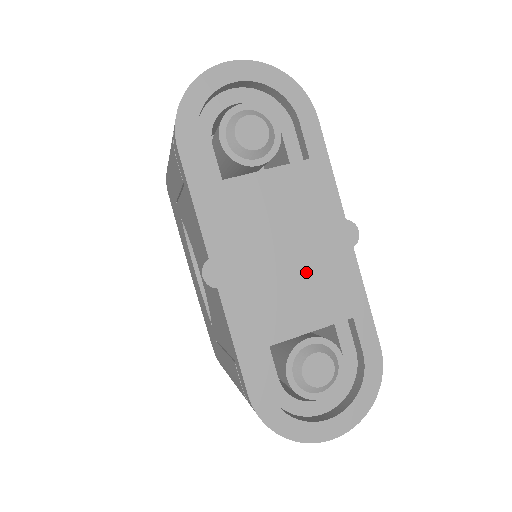
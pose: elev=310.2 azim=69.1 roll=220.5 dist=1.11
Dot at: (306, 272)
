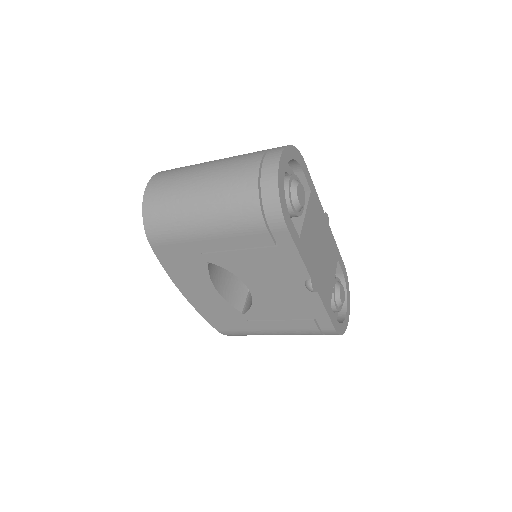
Dot at: (326, 253)
